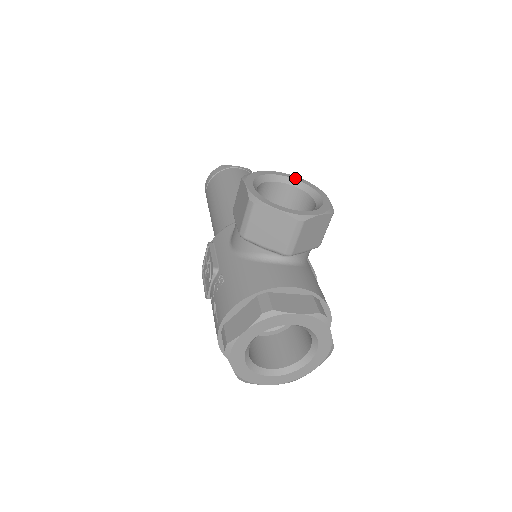
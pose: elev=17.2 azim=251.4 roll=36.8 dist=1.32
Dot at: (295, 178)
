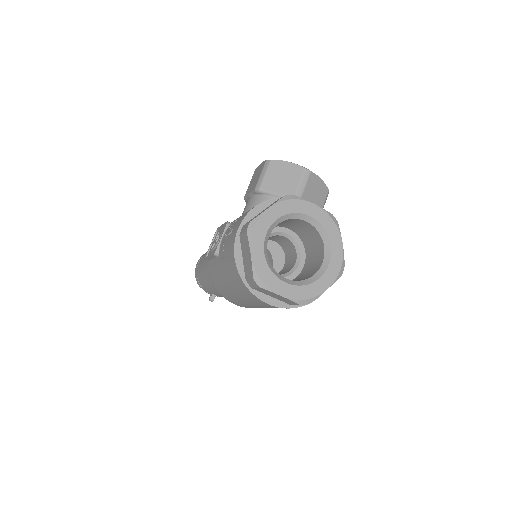
Dot at: occluded
